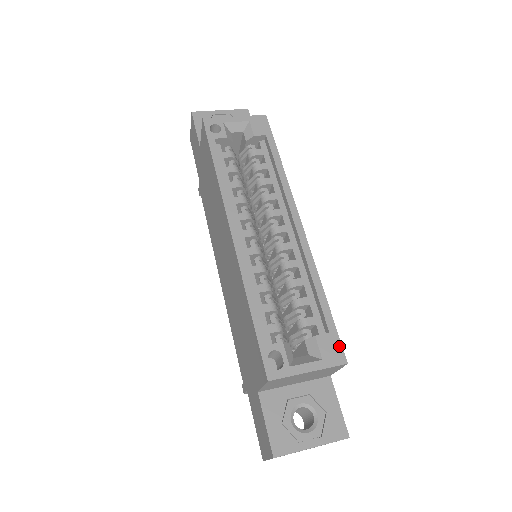
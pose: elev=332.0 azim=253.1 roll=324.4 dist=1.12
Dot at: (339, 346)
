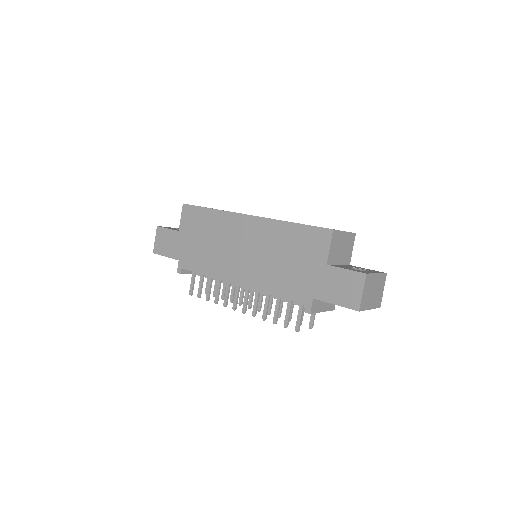
Dot at: occluded
